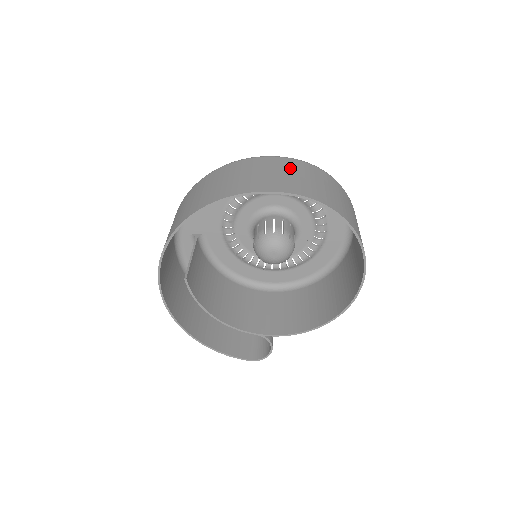
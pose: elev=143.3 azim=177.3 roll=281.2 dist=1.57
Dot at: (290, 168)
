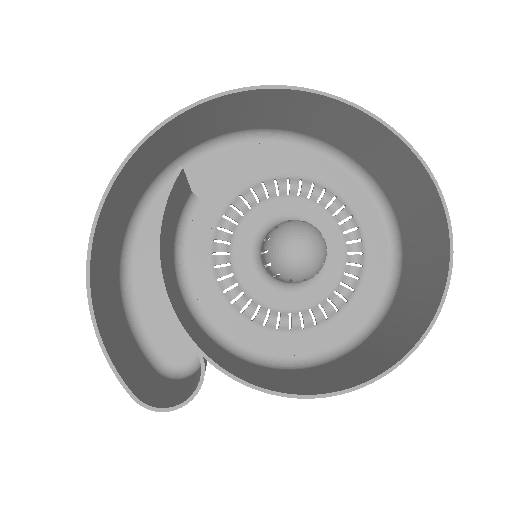
Dot at: (384, 167)
